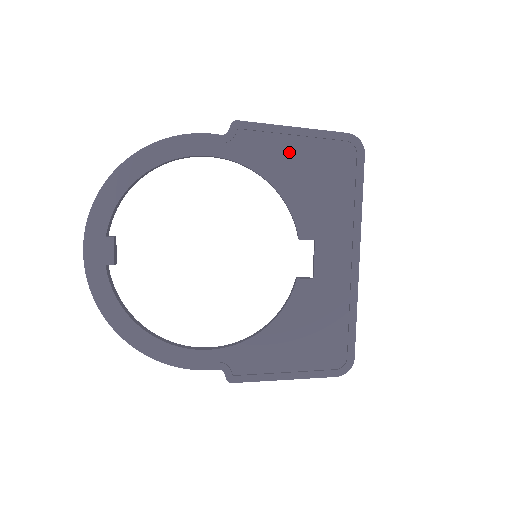
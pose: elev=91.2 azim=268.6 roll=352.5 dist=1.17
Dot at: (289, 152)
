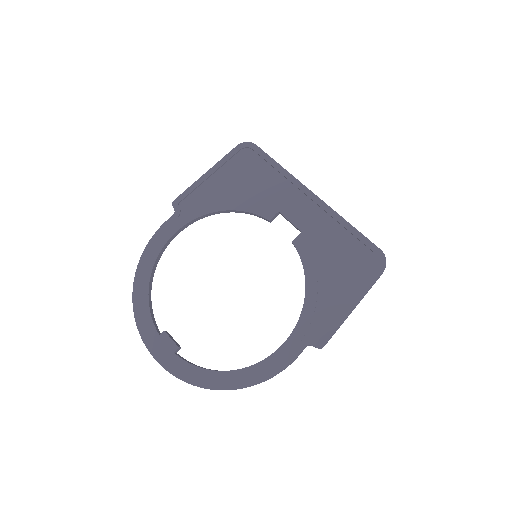
Dot at: (216, 186)
